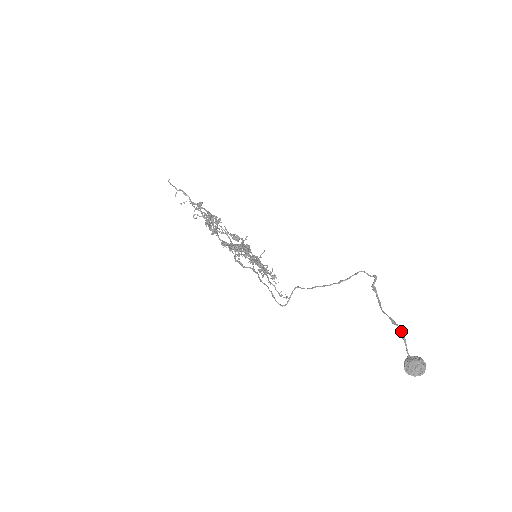
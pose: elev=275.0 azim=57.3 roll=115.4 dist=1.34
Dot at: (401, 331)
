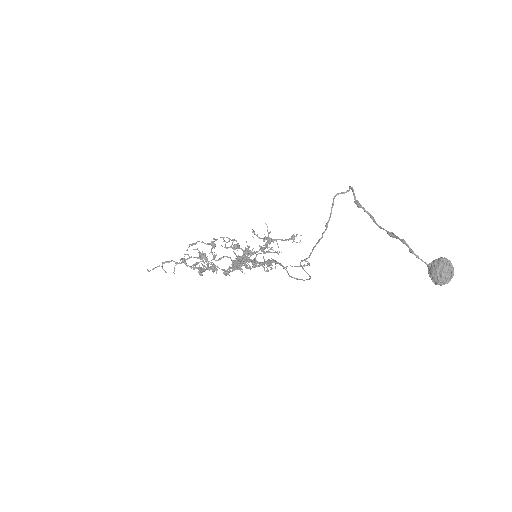
Dot at: occluded
